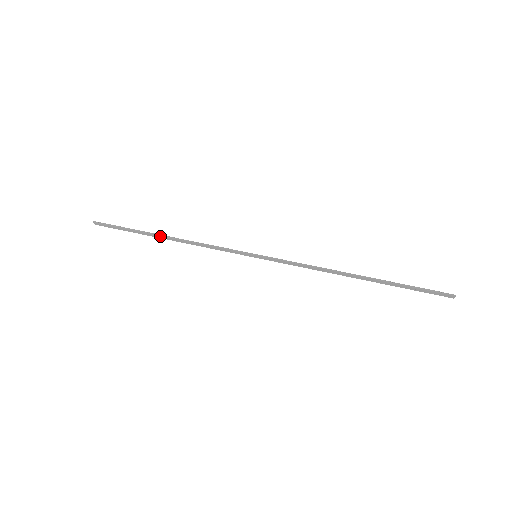
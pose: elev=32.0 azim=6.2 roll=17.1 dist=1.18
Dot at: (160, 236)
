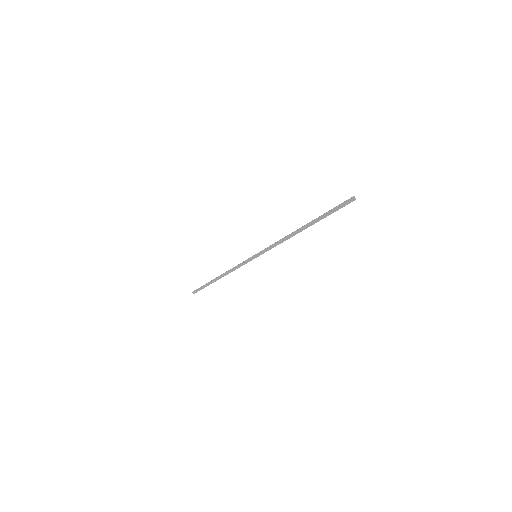
Dot at: (216, 278)
